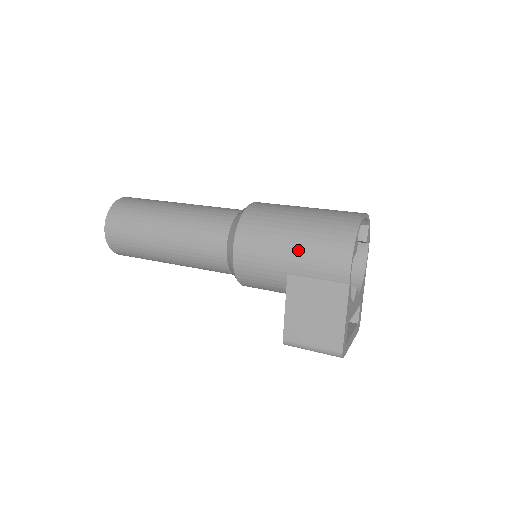
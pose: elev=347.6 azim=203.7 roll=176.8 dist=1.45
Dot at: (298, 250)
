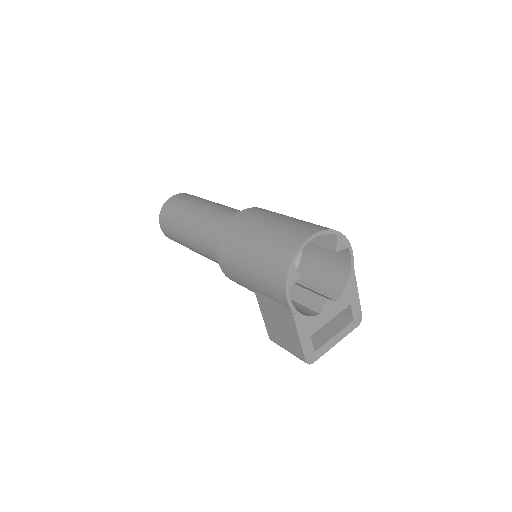
Dot at: (253, 273)
